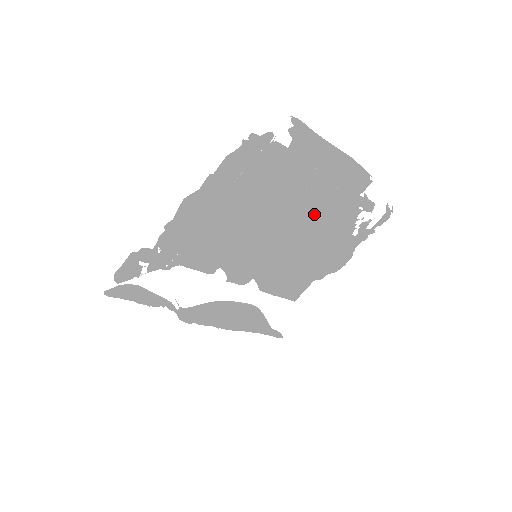
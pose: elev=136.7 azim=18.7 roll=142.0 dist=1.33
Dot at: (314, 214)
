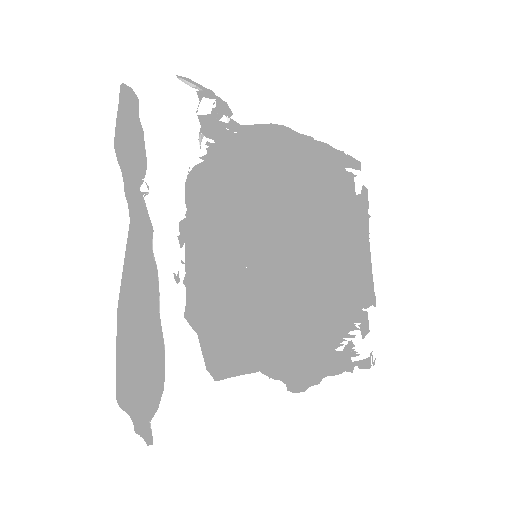
Dot at: (333, 271)
